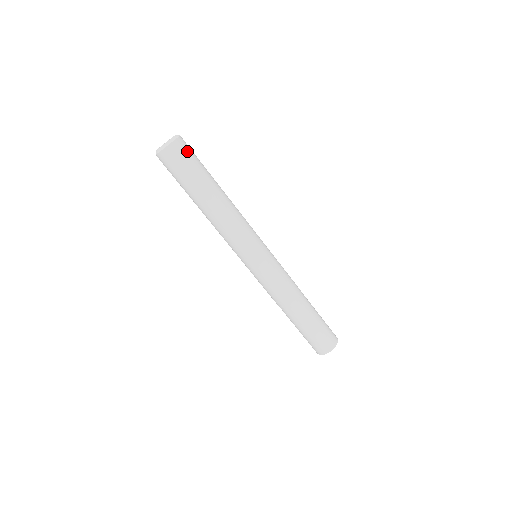
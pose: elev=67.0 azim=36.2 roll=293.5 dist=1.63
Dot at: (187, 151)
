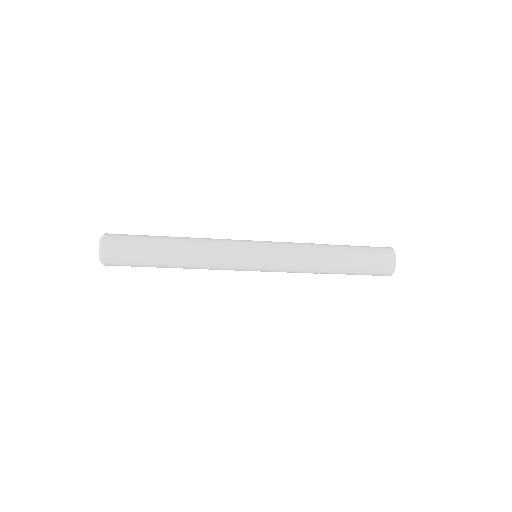
Dot at: (119, 248)
